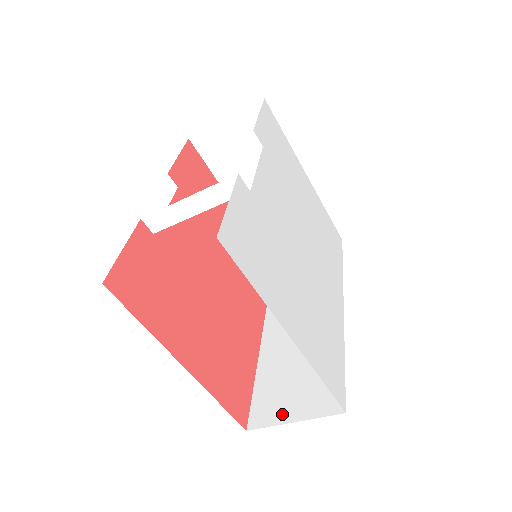
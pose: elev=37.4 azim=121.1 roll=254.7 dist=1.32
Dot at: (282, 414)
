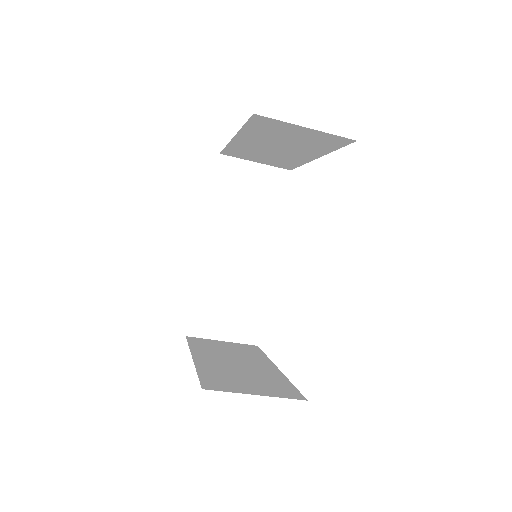
Dot at: (215, 332)
